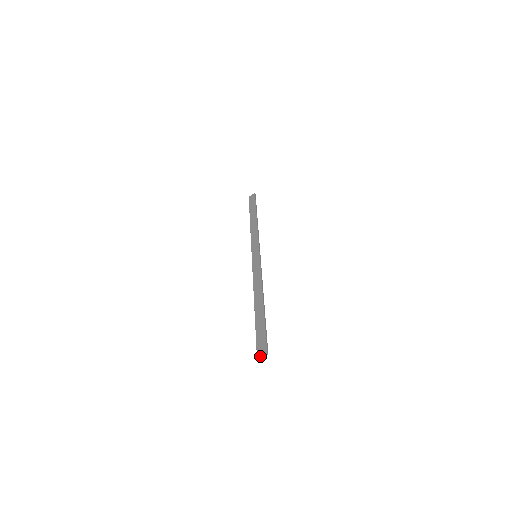
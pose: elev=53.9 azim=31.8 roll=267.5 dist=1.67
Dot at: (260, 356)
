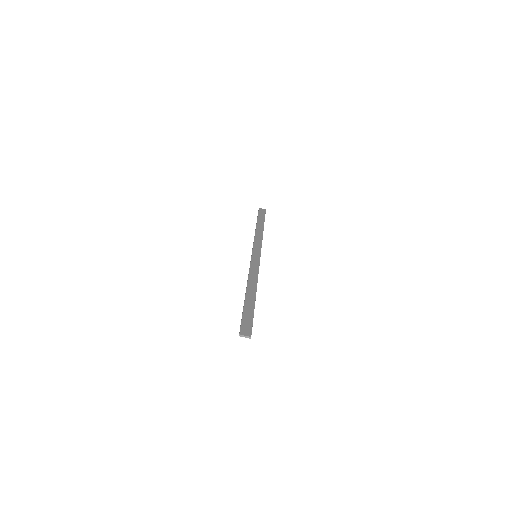
Dot at: (243, 335)
